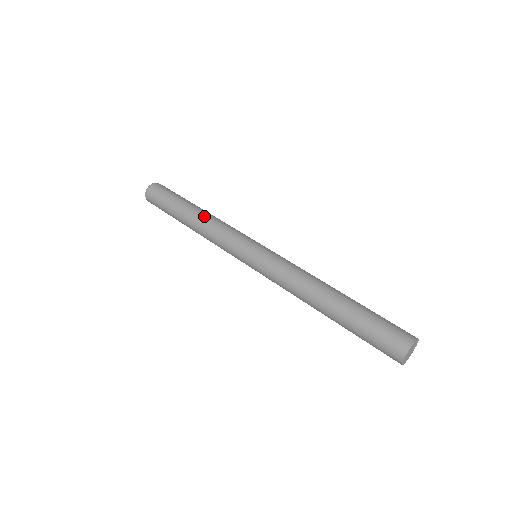
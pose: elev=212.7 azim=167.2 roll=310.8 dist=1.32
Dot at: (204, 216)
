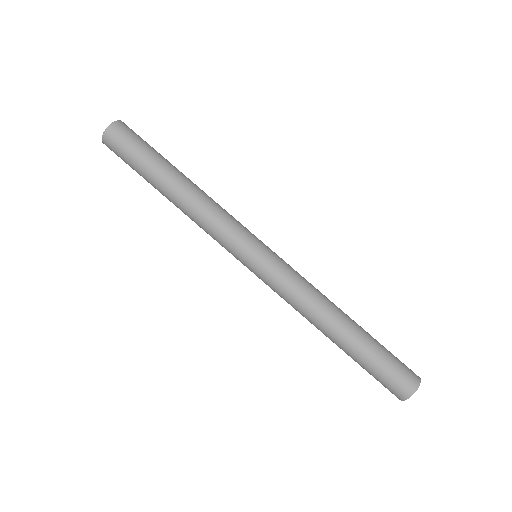
Dot at: (187, 199)
